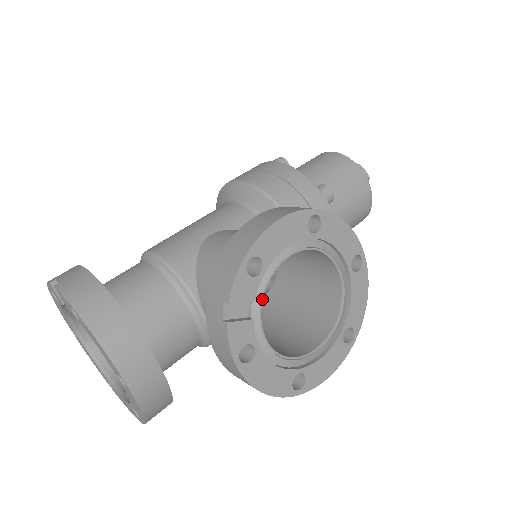
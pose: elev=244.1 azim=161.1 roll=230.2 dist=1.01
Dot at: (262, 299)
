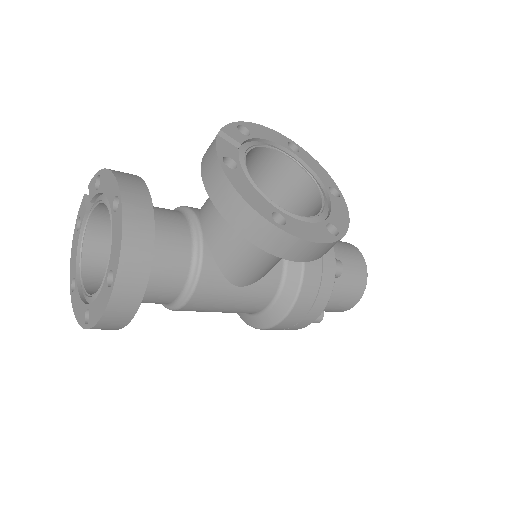
Dot at: (248, 151)
